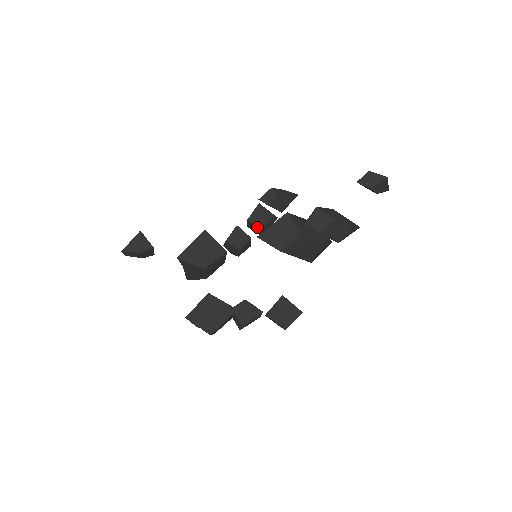
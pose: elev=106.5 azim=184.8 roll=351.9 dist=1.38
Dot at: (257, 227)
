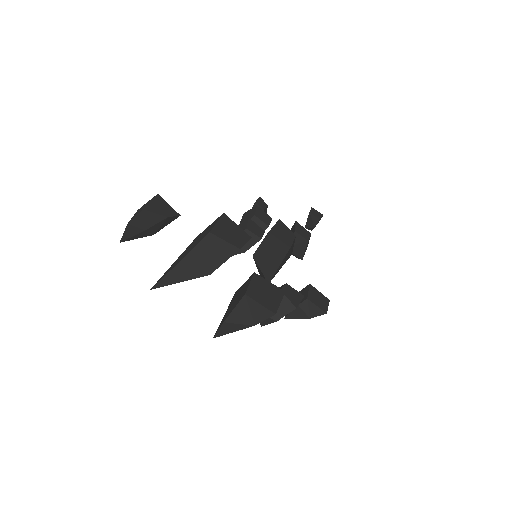
Dot at: (263, 224)
